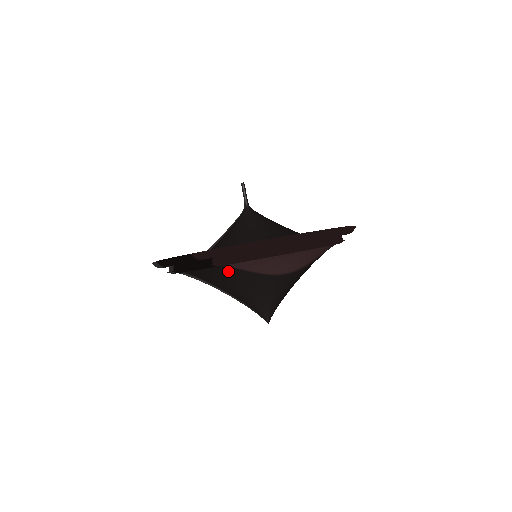
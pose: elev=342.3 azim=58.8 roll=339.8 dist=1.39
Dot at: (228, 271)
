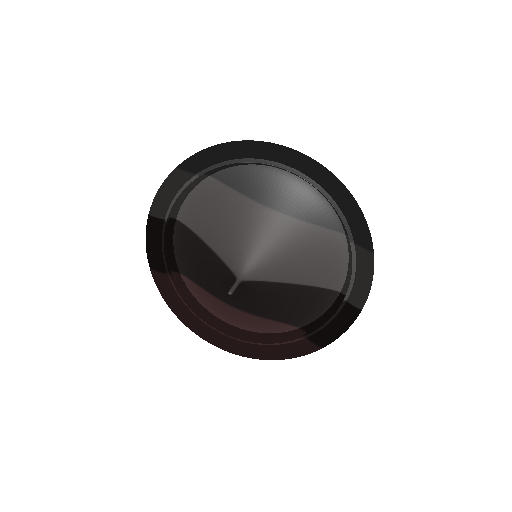
Dot at: occluded
